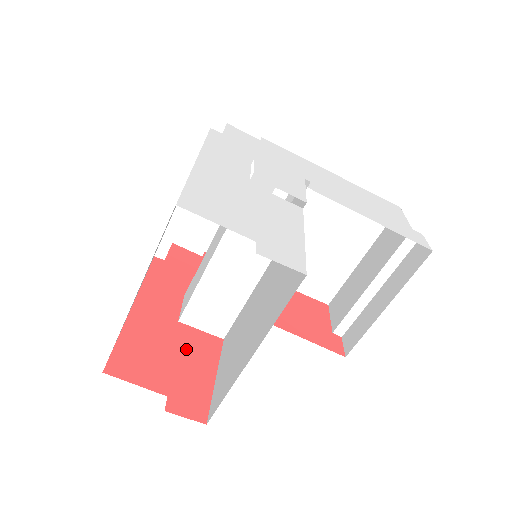
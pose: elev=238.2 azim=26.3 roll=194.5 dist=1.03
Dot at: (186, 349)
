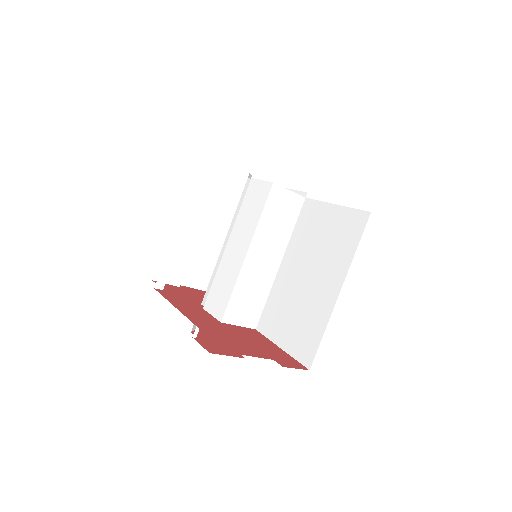
Dot at: (246, 336)
